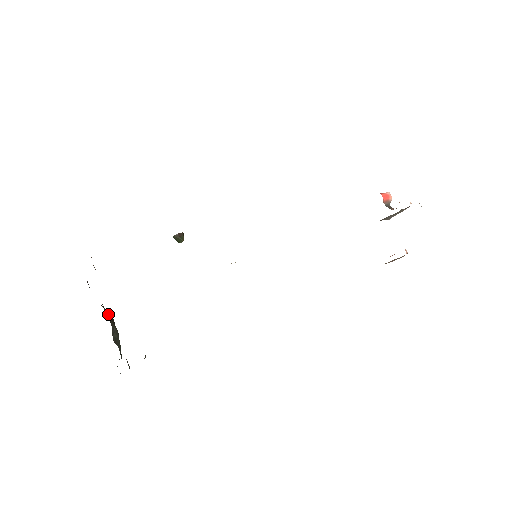
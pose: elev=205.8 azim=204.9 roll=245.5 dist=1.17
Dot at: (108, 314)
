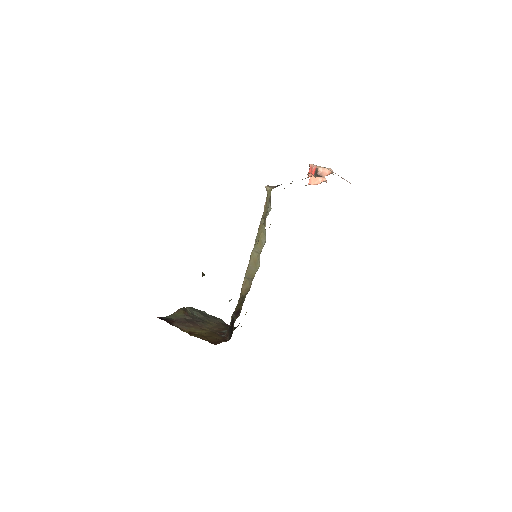
Dot at: (185, 314)
